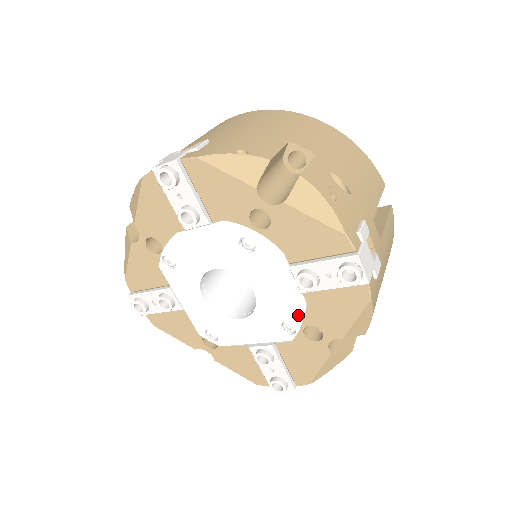
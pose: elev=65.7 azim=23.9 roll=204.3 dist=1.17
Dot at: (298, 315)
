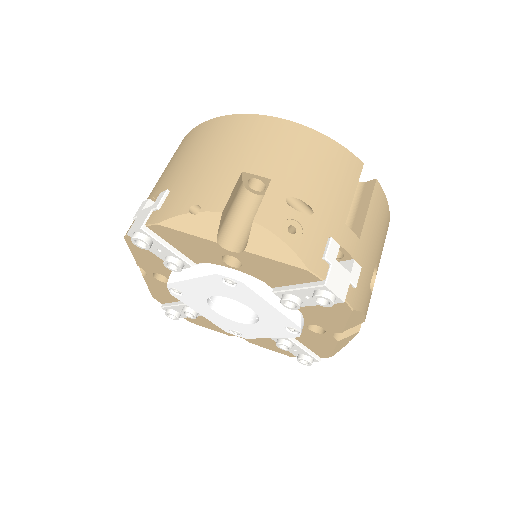
Dot at: (295, 323)
